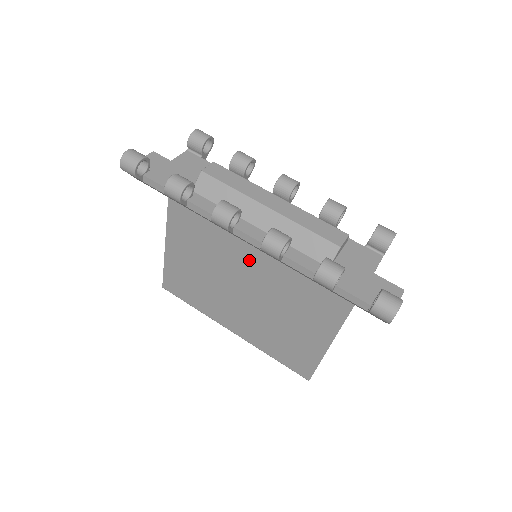
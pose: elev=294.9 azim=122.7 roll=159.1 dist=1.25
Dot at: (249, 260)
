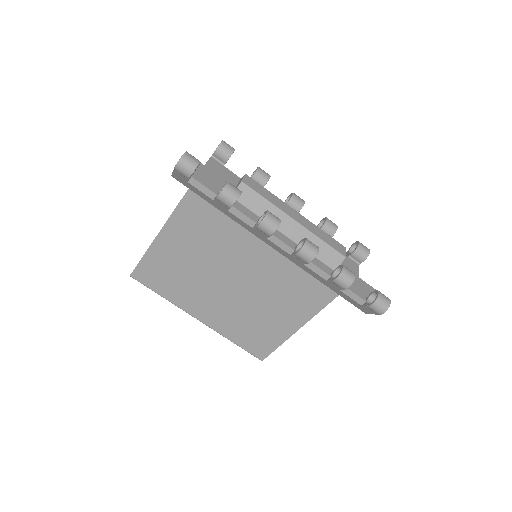
Dot at: (249, 259)
